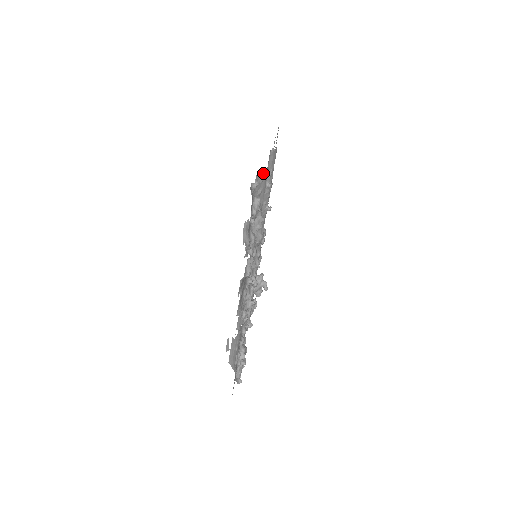
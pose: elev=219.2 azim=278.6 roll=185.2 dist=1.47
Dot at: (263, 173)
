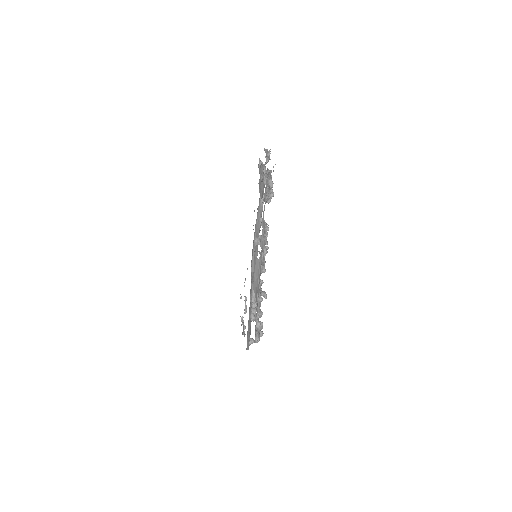
Dot at: (263, 165)
